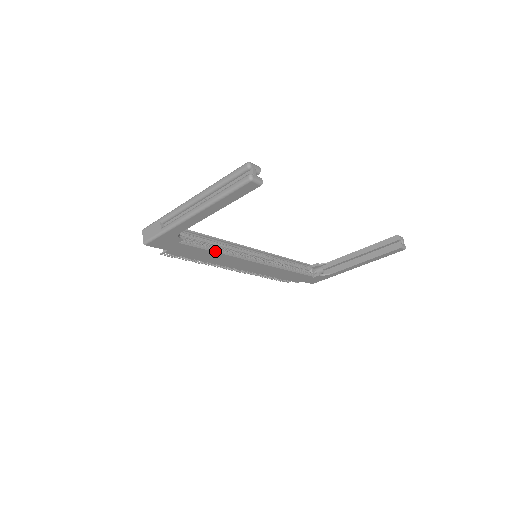
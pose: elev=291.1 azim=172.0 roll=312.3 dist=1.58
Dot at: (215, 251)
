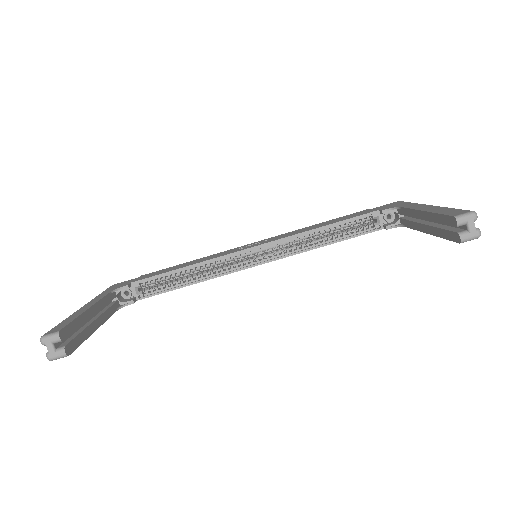
Dot at: (187, 285)
